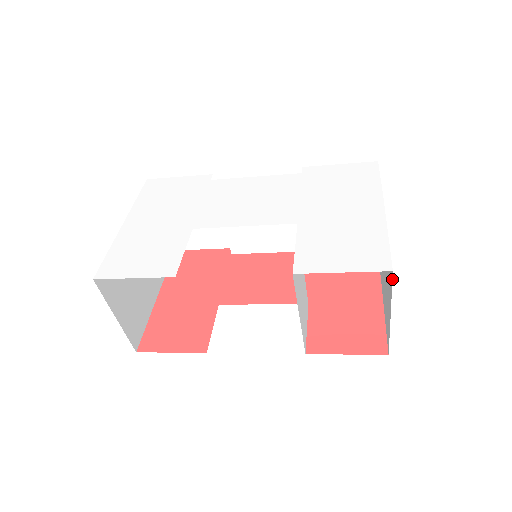
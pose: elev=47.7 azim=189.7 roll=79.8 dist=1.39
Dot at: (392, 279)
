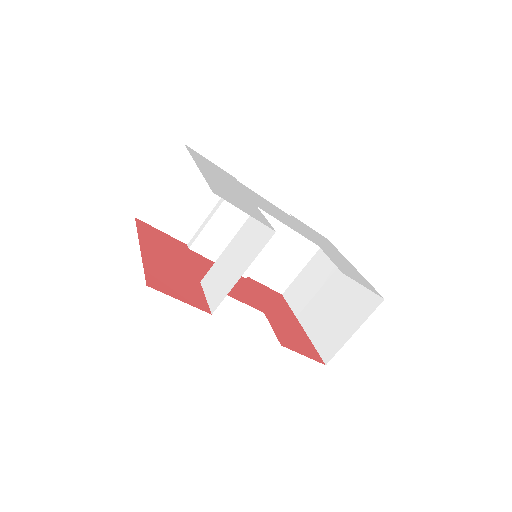
Dot at: occluded
